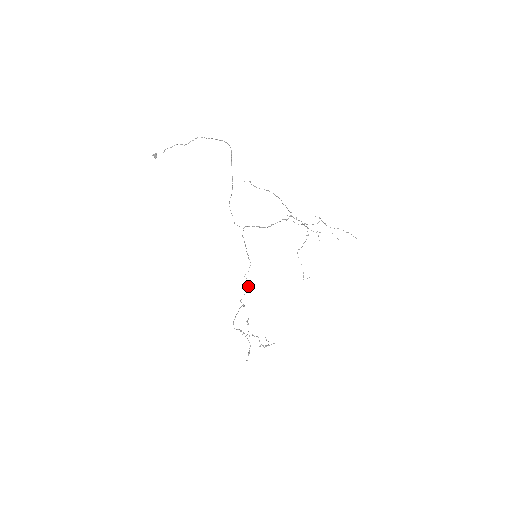
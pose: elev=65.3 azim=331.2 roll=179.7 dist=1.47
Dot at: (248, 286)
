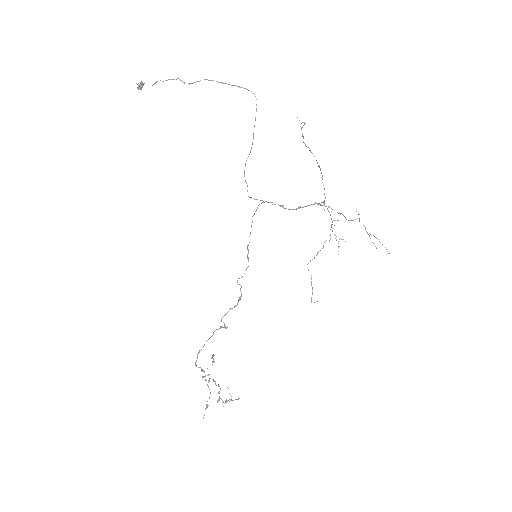
Dot at: (240, 296)
